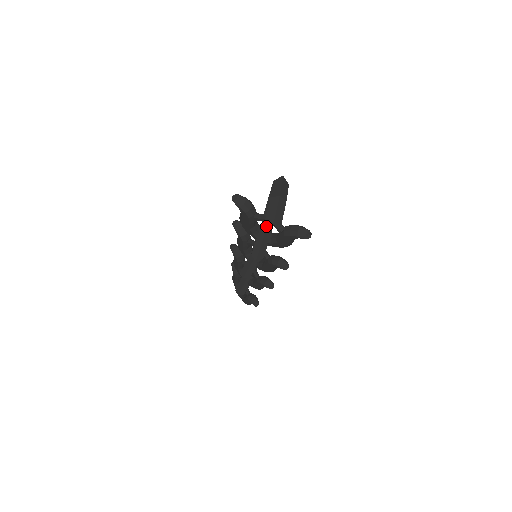
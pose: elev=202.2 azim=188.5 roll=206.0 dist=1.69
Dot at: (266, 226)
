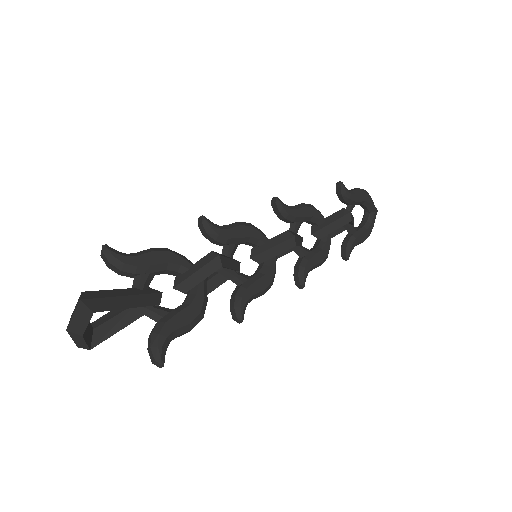
Dot at: (191, 273)
